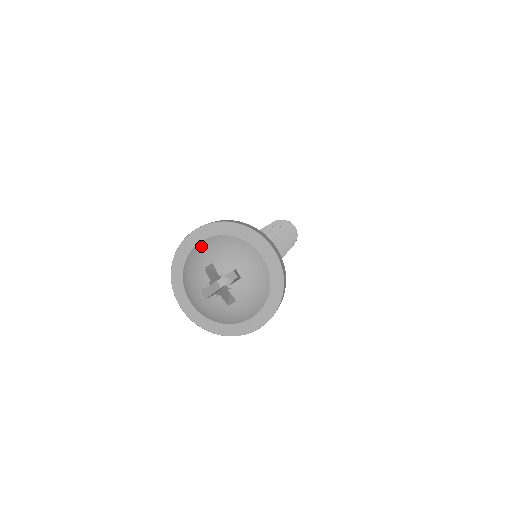
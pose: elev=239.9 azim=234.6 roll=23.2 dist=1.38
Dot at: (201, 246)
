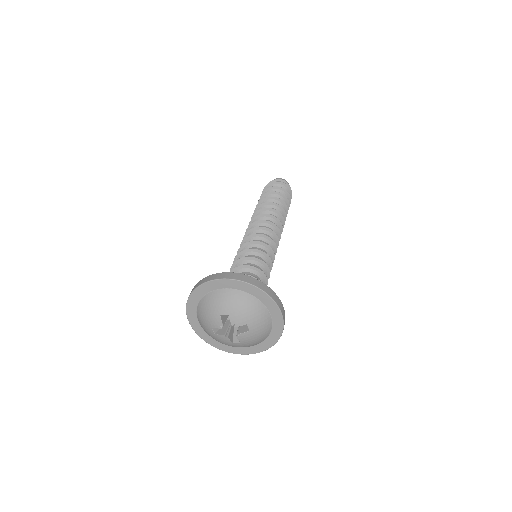
Dot at: (221, 294)
